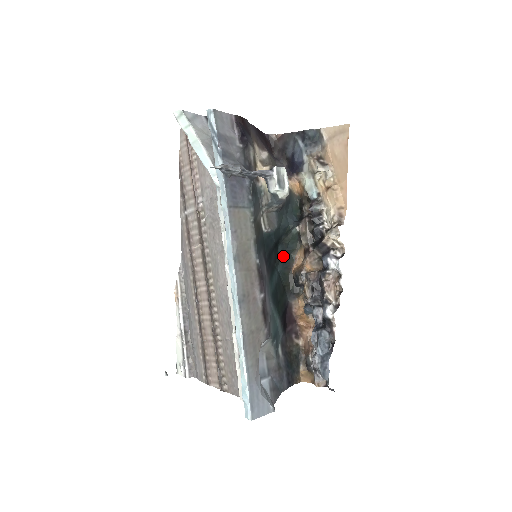
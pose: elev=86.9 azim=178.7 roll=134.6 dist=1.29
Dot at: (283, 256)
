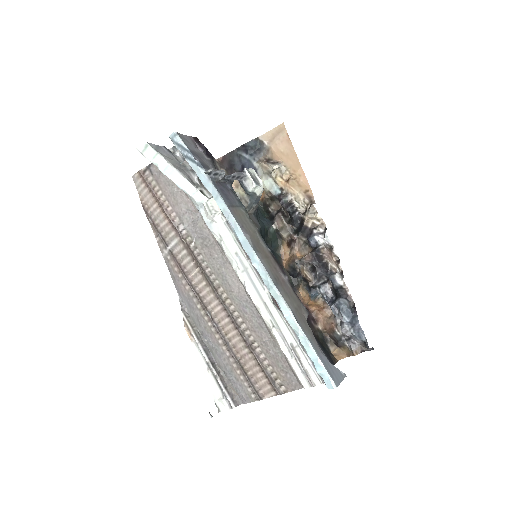
Dot at: occluded
